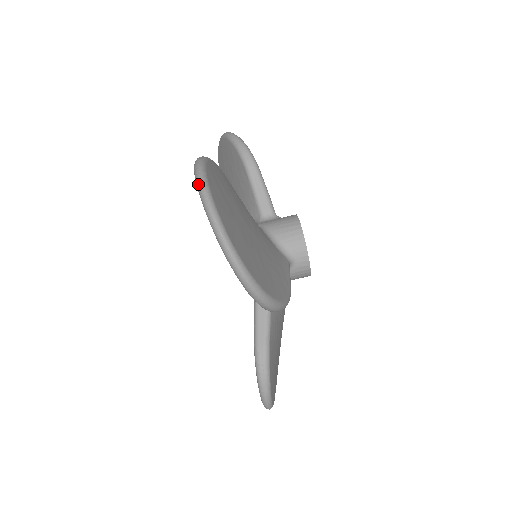
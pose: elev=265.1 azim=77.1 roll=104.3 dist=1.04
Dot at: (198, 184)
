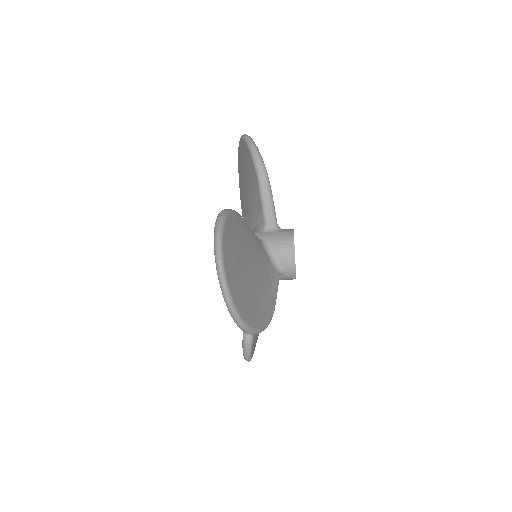
Dot at: (215, 255)
